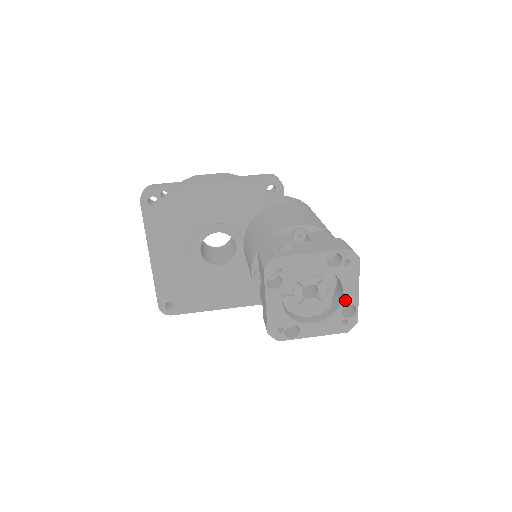
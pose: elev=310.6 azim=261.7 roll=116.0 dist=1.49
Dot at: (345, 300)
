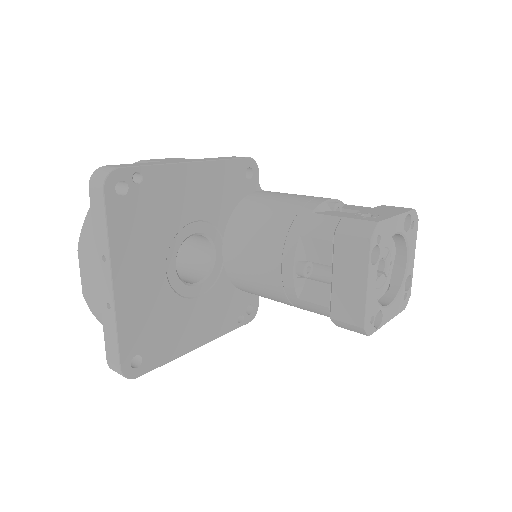
Dot at: (407, 270)
